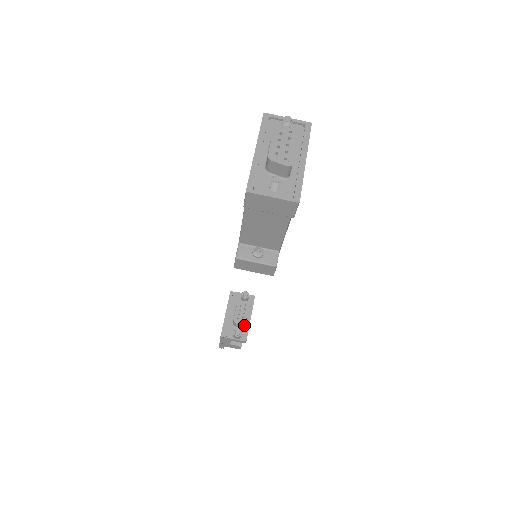
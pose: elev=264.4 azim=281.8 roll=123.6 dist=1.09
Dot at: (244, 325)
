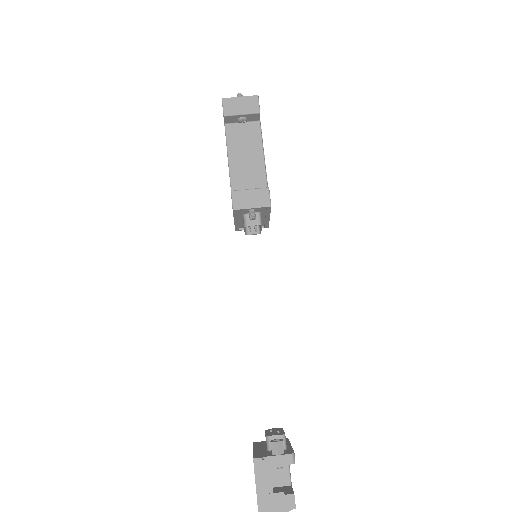
Dot at: (282, 434)
